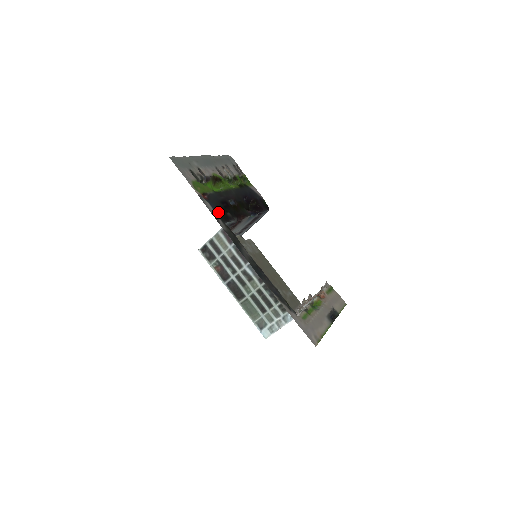
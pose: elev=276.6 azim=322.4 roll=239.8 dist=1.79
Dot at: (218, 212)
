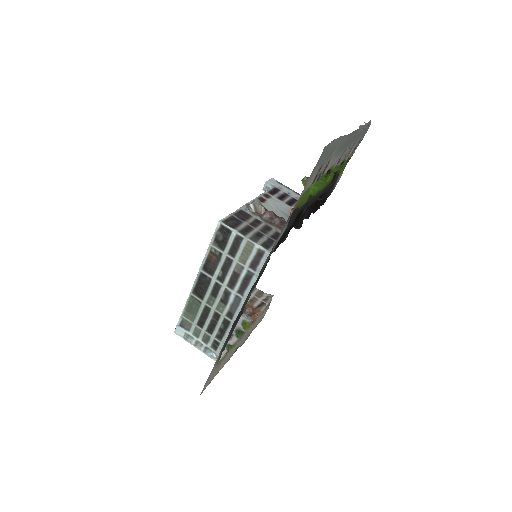
Dot at: occluded
